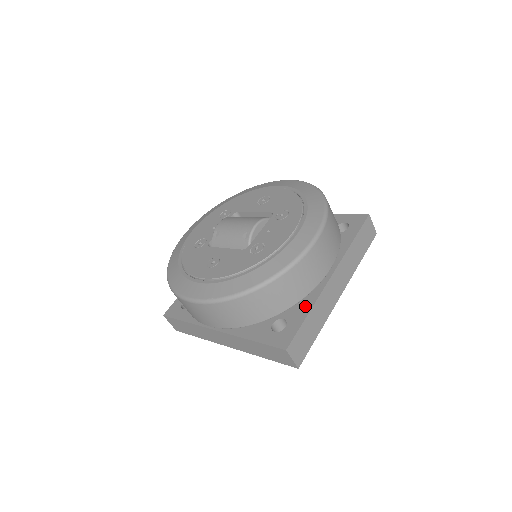
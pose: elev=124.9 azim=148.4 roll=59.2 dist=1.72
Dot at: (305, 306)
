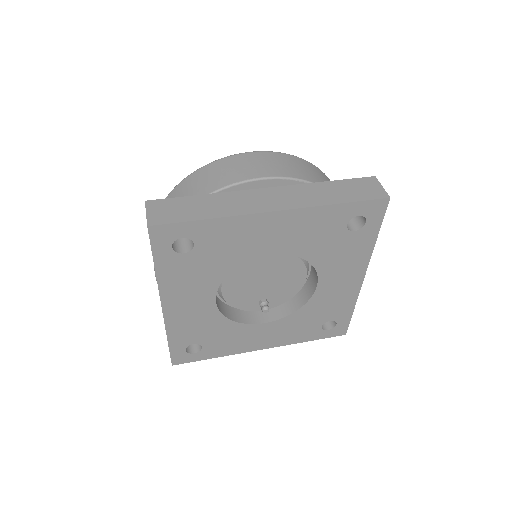
Dot at: occluded
